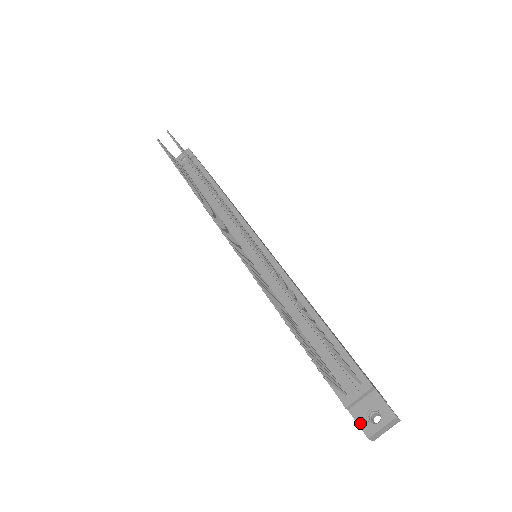
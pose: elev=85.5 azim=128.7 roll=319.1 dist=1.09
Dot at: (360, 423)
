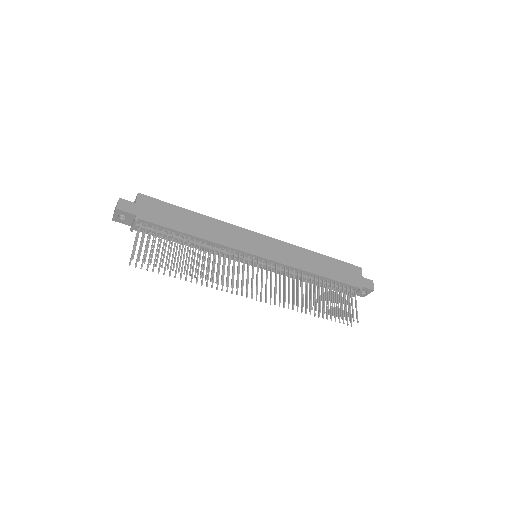
Dot at: (358, 295)
